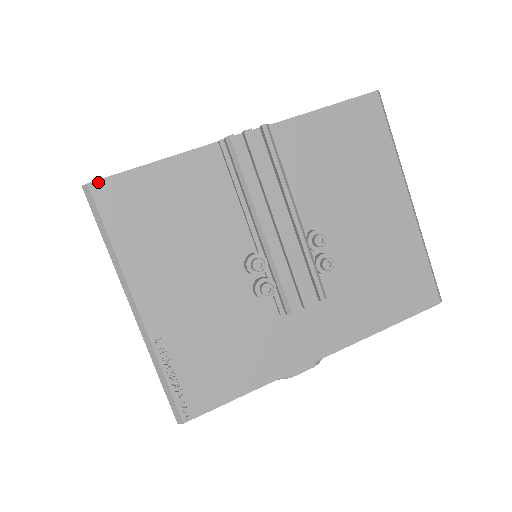
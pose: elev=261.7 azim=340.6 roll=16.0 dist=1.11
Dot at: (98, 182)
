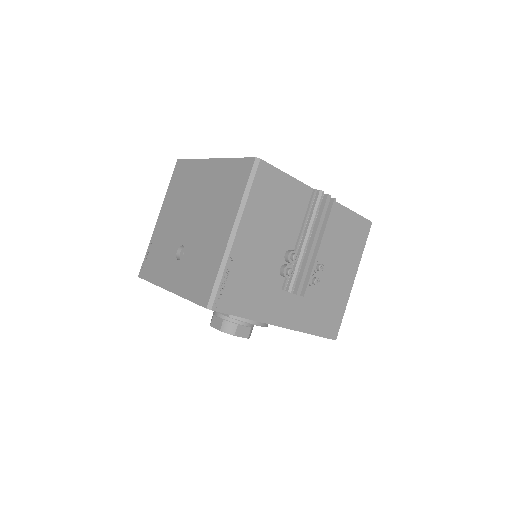
Dot at: (264, 162)
